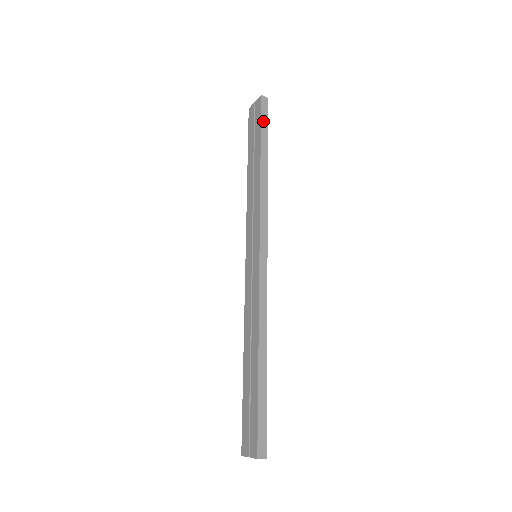
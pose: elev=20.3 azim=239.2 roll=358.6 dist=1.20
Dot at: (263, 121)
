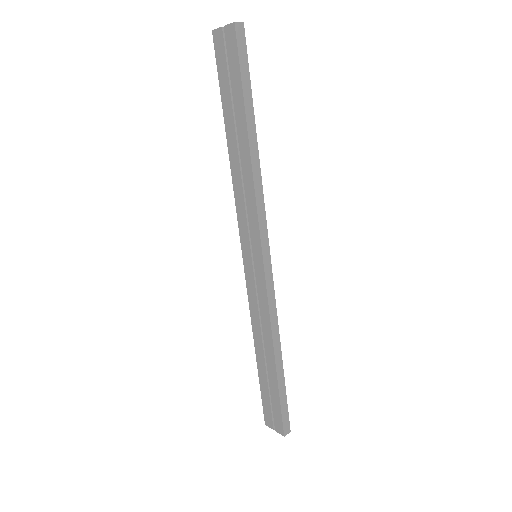
Dot at: (243, 70)
